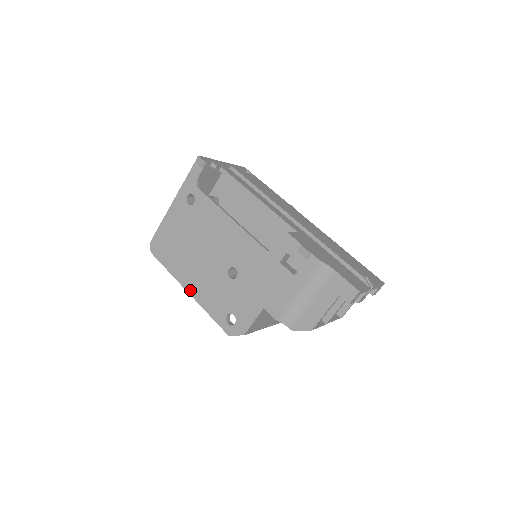
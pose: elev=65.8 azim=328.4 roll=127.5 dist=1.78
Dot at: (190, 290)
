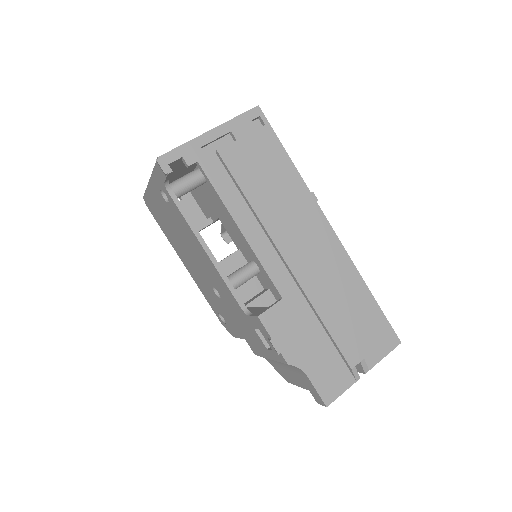
Dot at: (186, 268)
